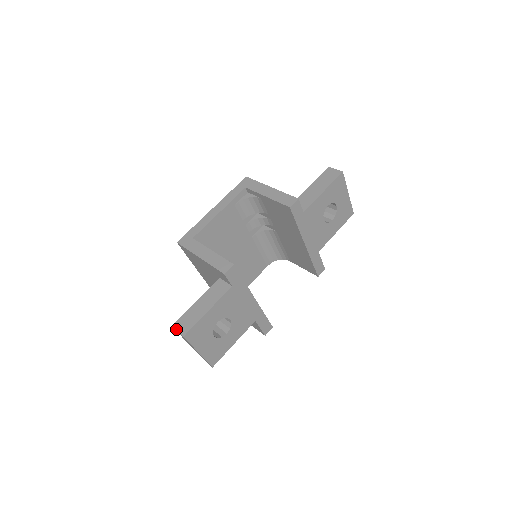
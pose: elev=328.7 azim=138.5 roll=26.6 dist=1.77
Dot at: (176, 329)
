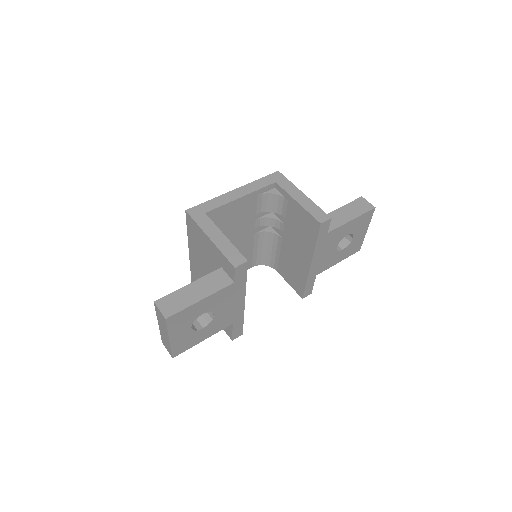
Dot at: (158, 307)
